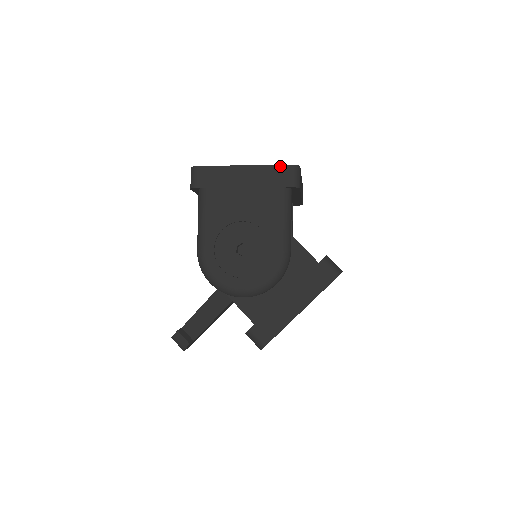
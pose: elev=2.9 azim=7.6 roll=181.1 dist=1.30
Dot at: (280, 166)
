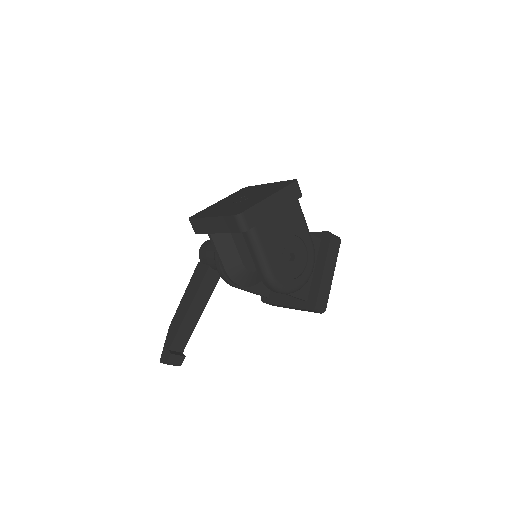
Dot at: (290, 185)
